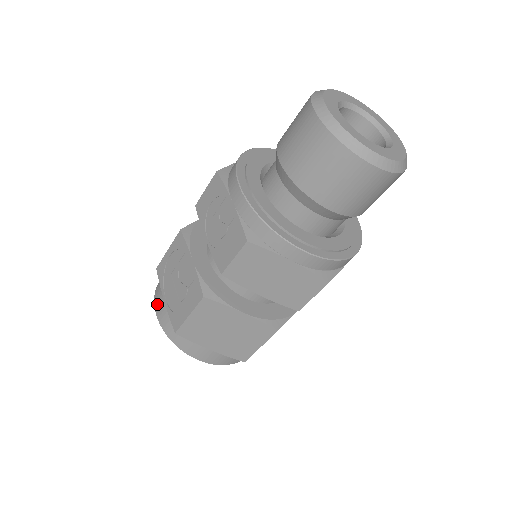
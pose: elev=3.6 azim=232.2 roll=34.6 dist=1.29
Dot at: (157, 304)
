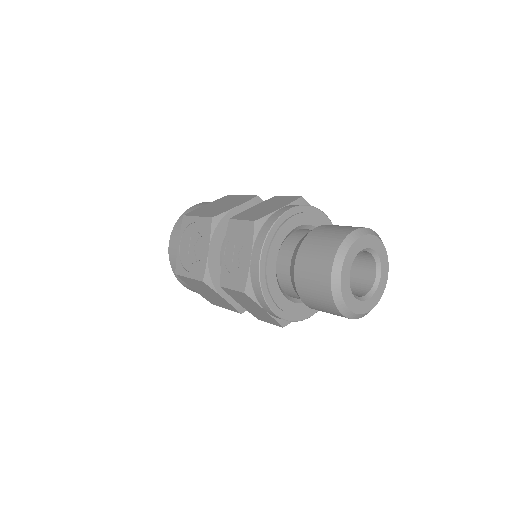
Dot at: (173, 238)
